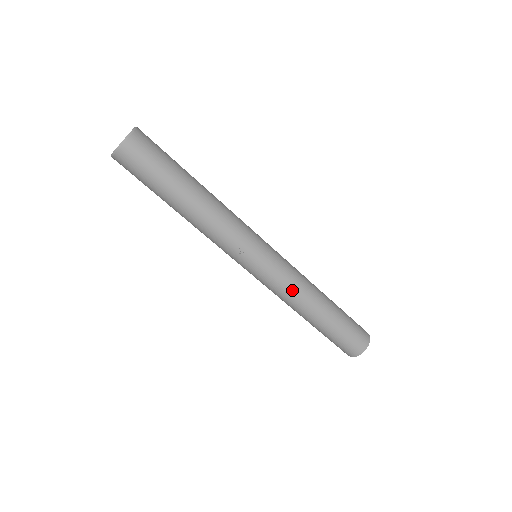
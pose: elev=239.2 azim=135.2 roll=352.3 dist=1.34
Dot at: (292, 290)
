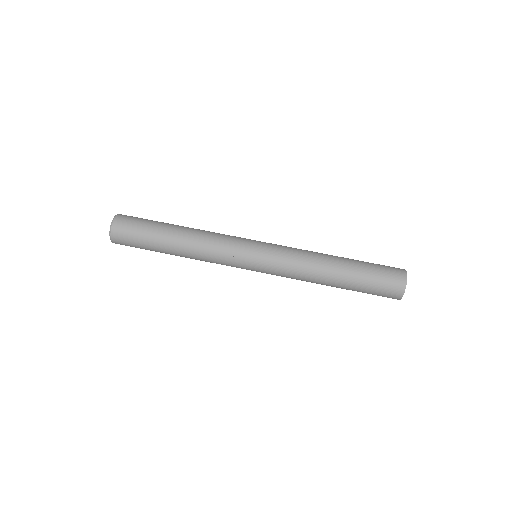
Dot at: (298, 265)
